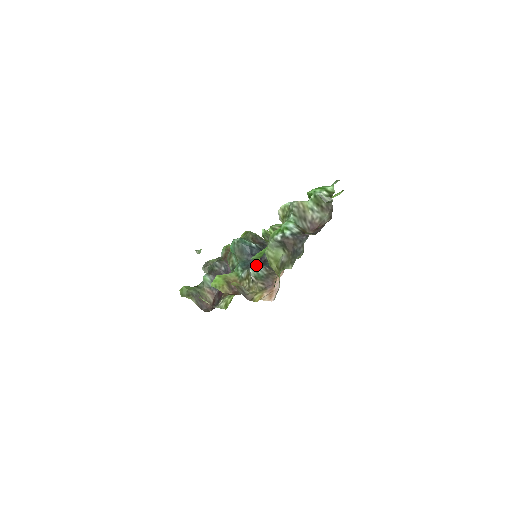
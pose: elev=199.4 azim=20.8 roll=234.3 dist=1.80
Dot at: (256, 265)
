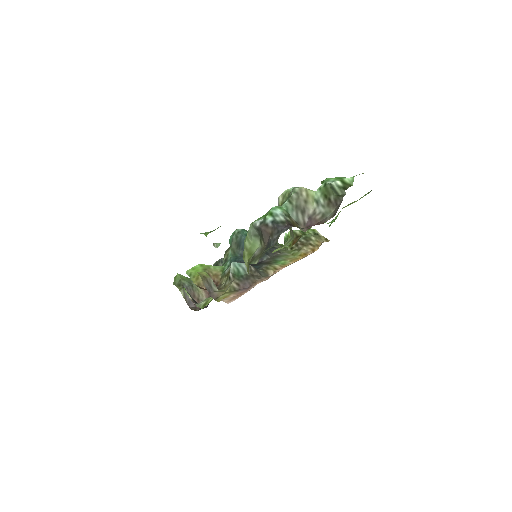
Dot at: occluded
